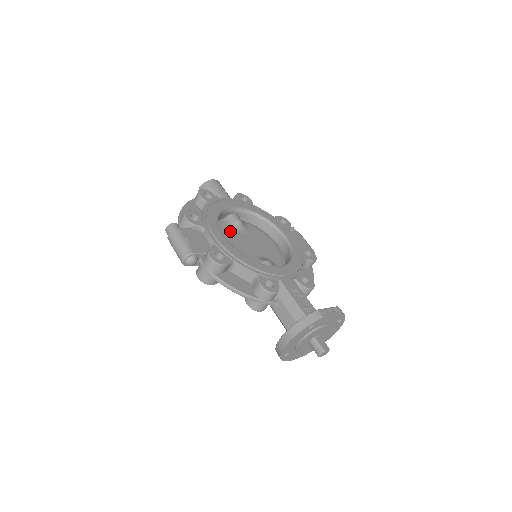
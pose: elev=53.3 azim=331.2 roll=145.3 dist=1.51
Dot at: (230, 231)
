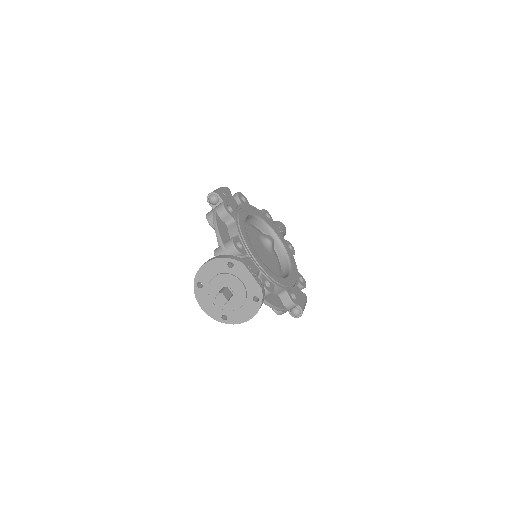
Dot at: (258, 236)
